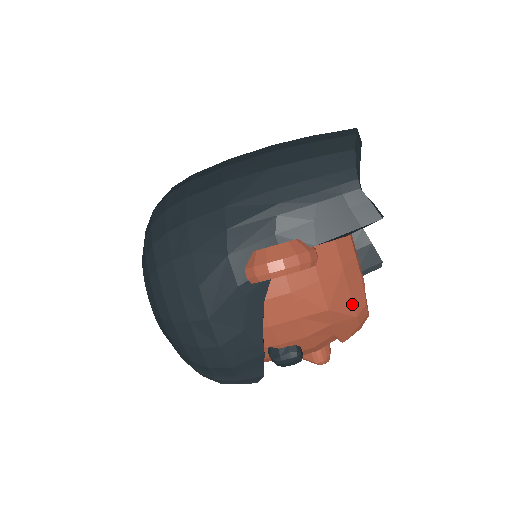
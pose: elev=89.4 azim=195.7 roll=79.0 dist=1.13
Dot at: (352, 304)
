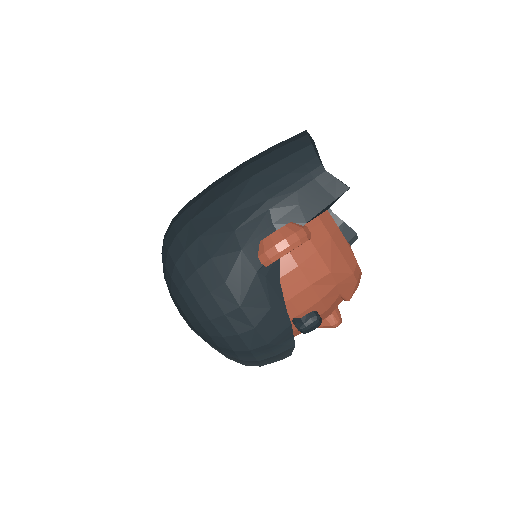
Dot at: (347, 264)
